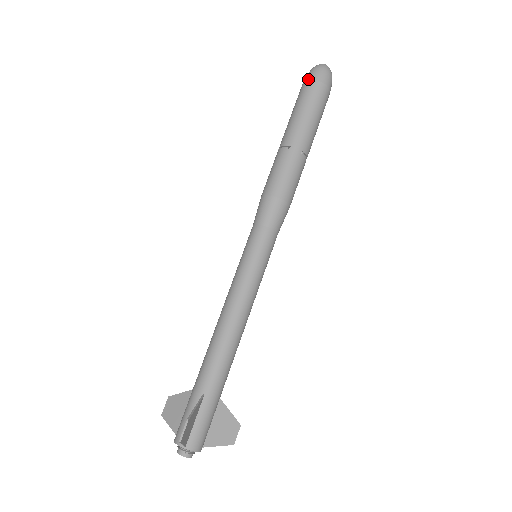
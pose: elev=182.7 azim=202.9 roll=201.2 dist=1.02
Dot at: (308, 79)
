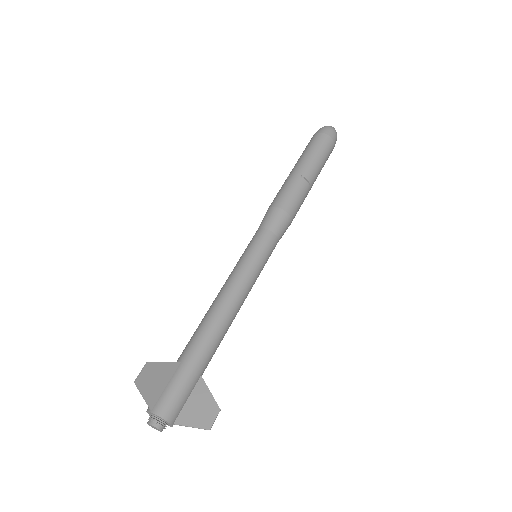
Dot at: (313, 136)
